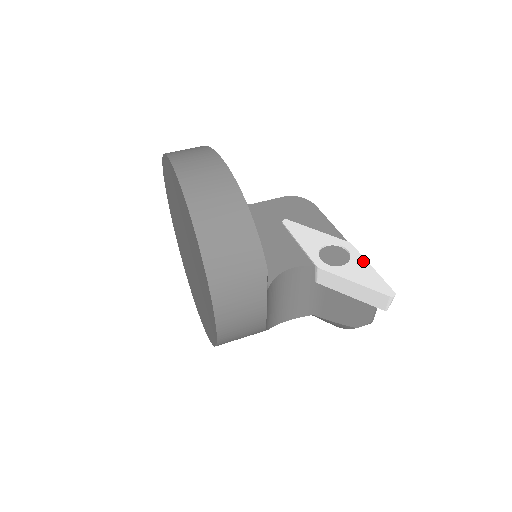
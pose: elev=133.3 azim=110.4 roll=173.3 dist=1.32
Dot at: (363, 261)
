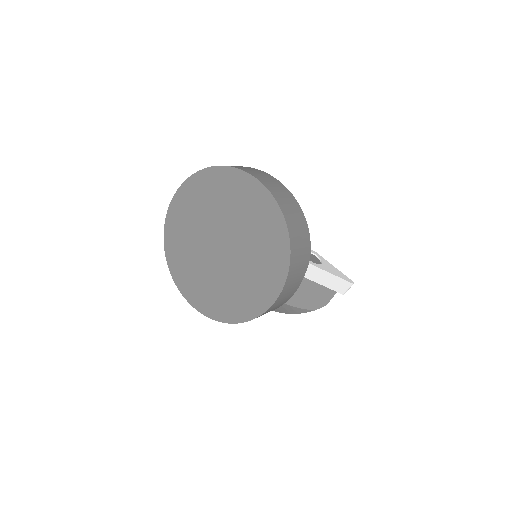
Dot at: (328, 263)
